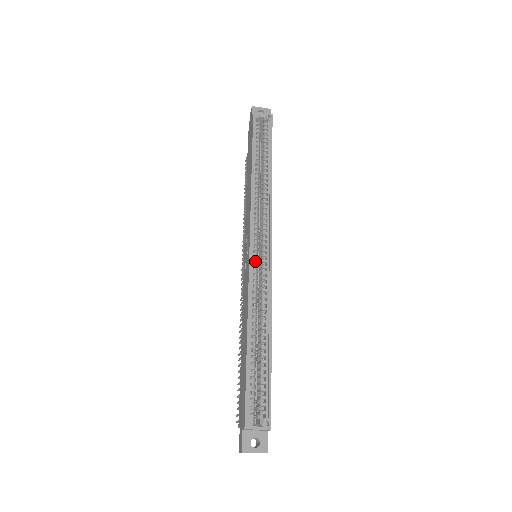
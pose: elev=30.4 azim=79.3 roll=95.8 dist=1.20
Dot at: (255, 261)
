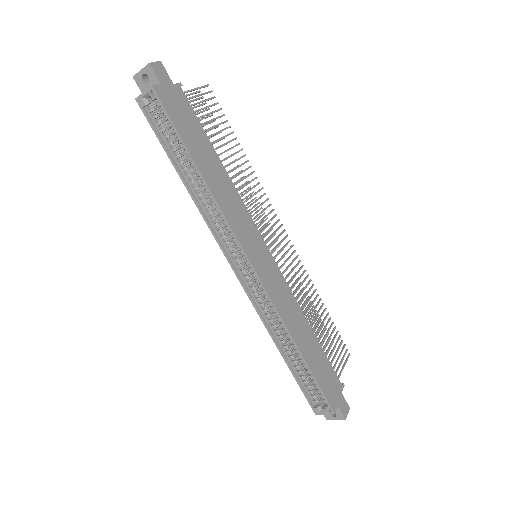
Dot at: (249, 284)
